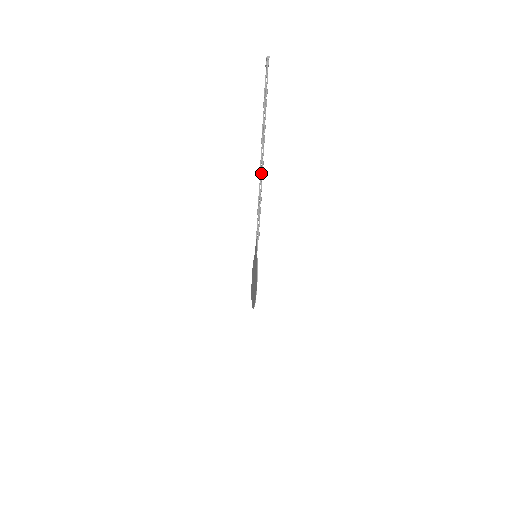
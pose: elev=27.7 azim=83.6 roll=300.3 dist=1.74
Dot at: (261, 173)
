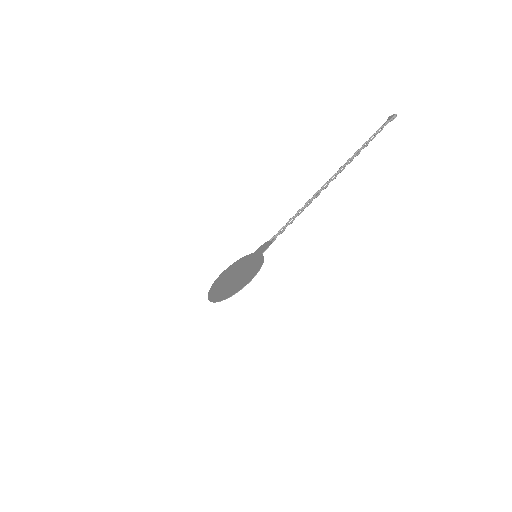
Dot at: (320, 191)
